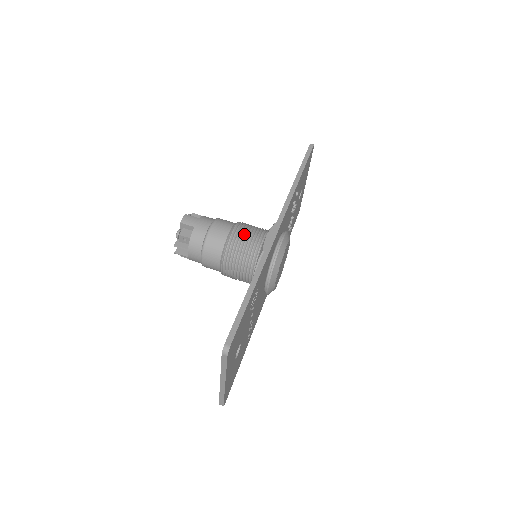
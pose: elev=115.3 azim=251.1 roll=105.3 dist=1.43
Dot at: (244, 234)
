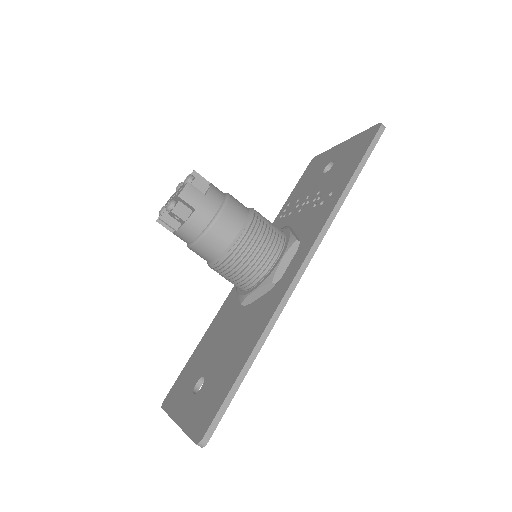
Dot at: (256, 244)
